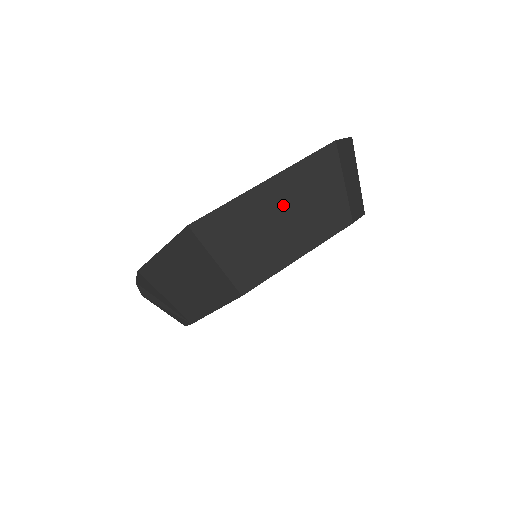
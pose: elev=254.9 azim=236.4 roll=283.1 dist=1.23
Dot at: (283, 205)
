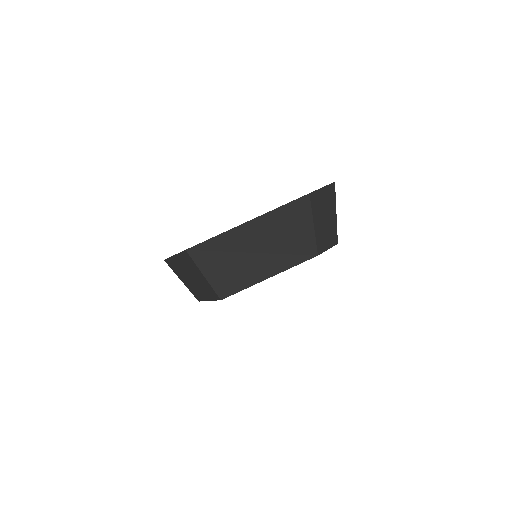
Dot at: (260, 240)
